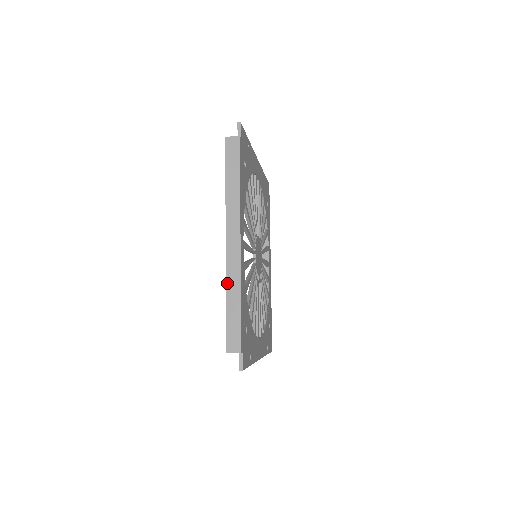
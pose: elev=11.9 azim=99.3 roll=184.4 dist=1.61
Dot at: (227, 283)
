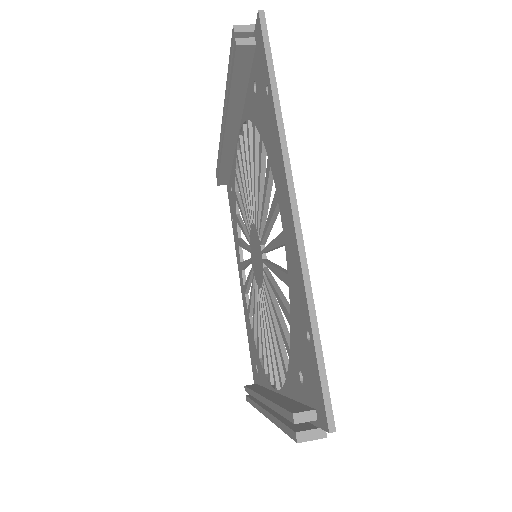
Dot at: occluded
